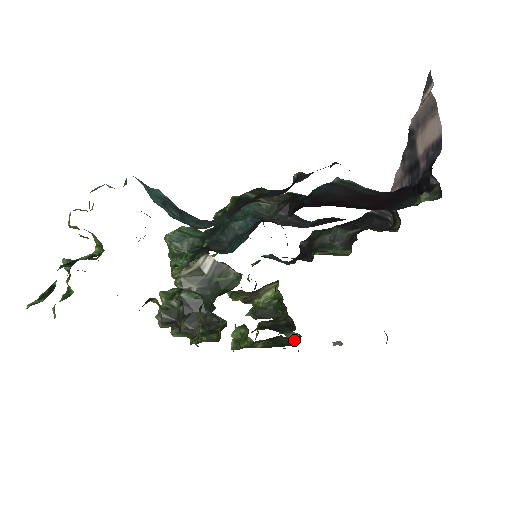
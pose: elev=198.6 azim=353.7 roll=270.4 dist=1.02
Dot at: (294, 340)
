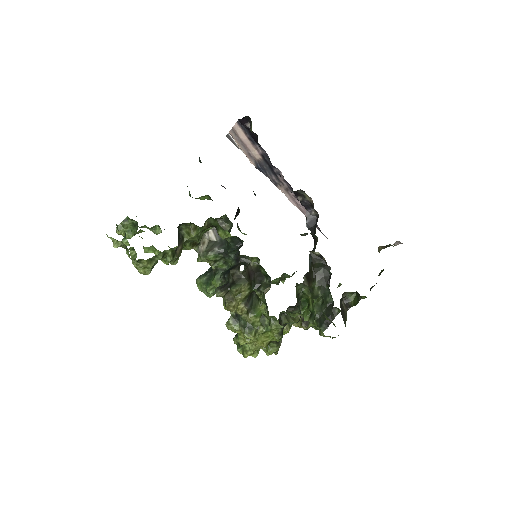
Dot at: (357, 300)
